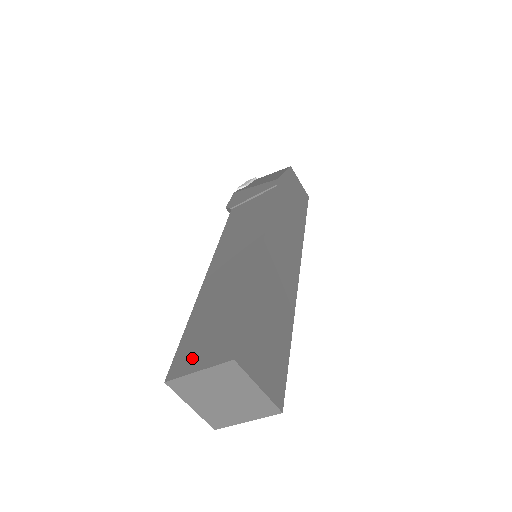
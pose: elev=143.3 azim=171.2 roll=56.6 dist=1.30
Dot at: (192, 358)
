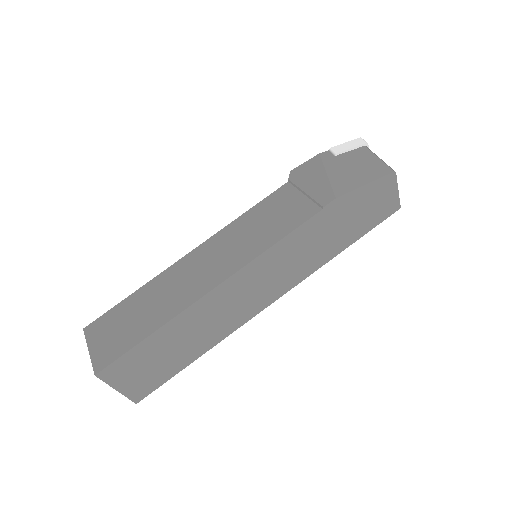
Dot at: (100, 334)
